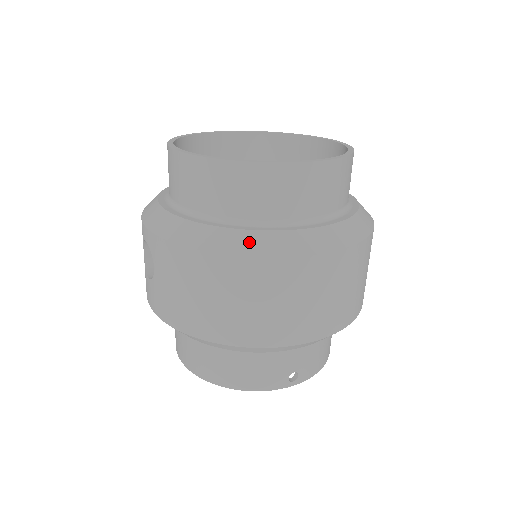
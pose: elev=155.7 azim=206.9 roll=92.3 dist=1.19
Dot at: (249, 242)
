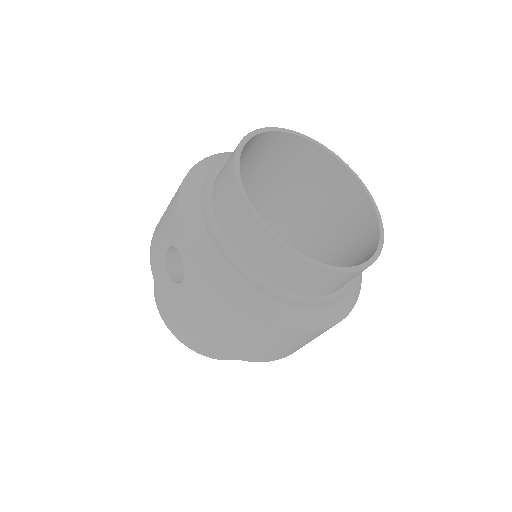
Dot at: (283, 315)
